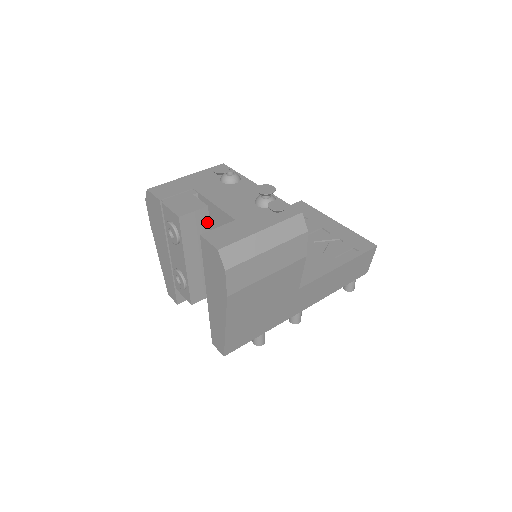
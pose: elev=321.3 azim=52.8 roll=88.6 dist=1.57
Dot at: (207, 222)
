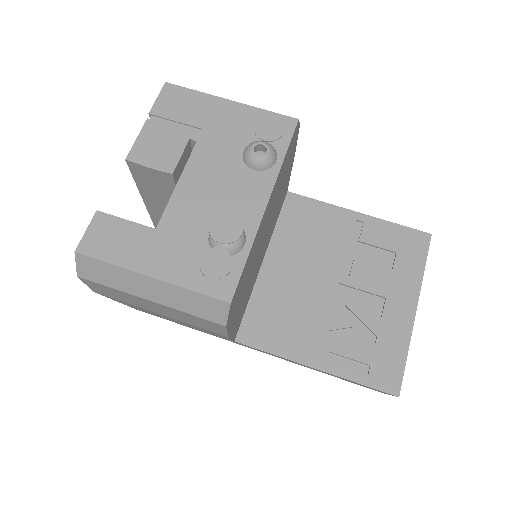
Dot at: (173, 188)
